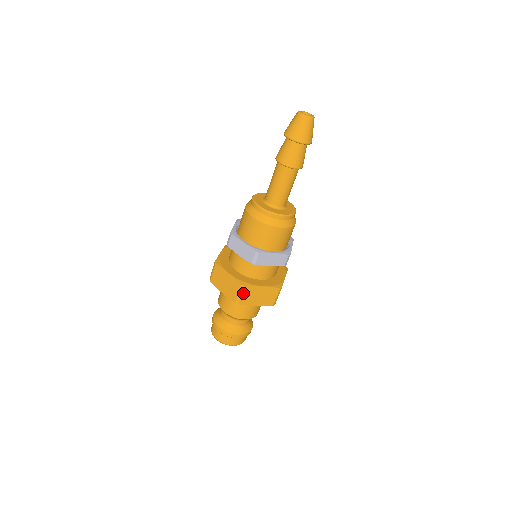
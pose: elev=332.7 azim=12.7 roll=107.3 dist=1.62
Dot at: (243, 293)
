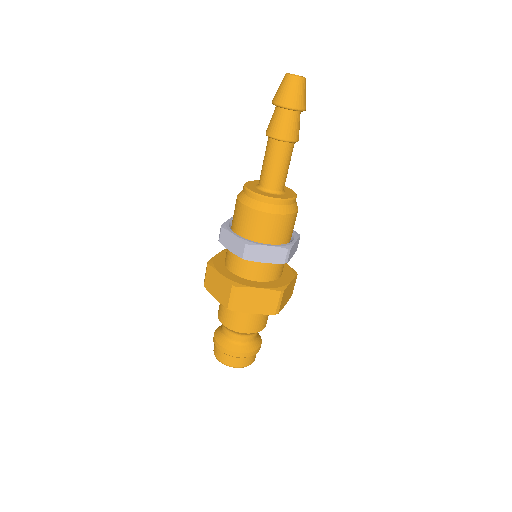
Dot at: (282, 299)
